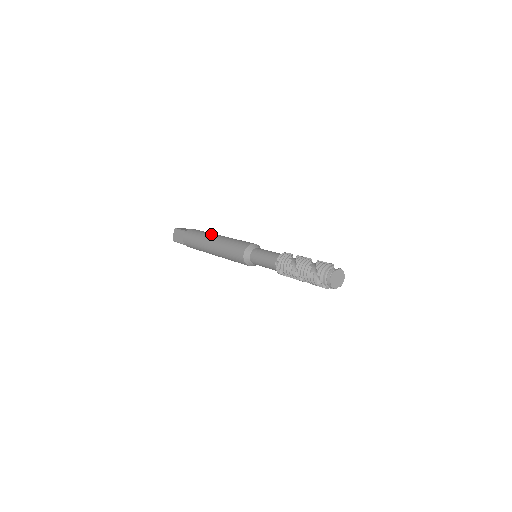
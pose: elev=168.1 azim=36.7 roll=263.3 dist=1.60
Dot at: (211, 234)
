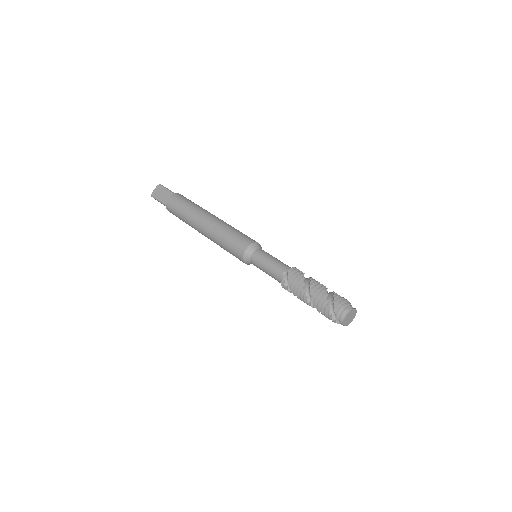
Dot at: (207, 211)
